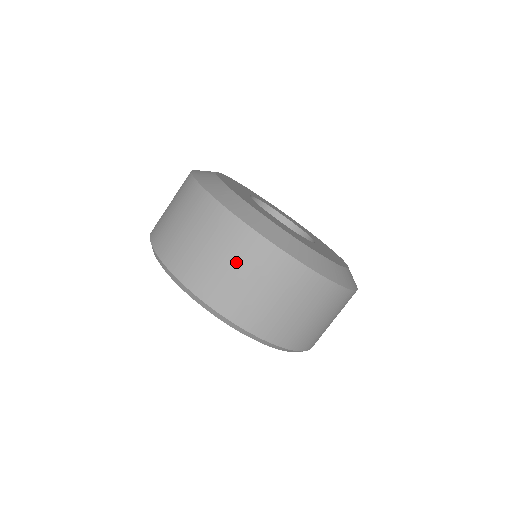
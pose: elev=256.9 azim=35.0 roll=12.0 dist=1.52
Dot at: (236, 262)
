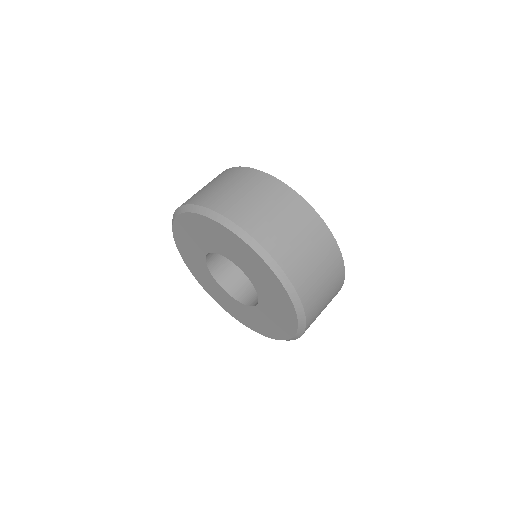
Dot at: (302, 233)
